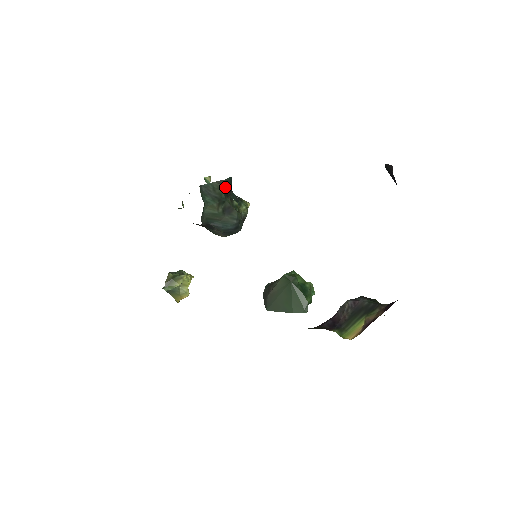
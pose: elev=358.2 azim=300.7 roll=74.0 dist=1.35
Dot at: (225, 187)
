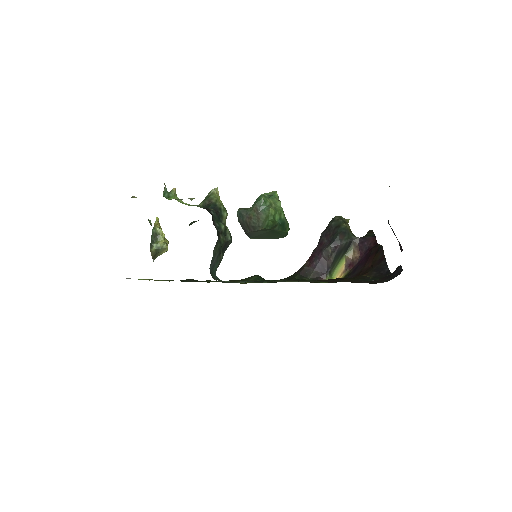
Dot at: occluded
